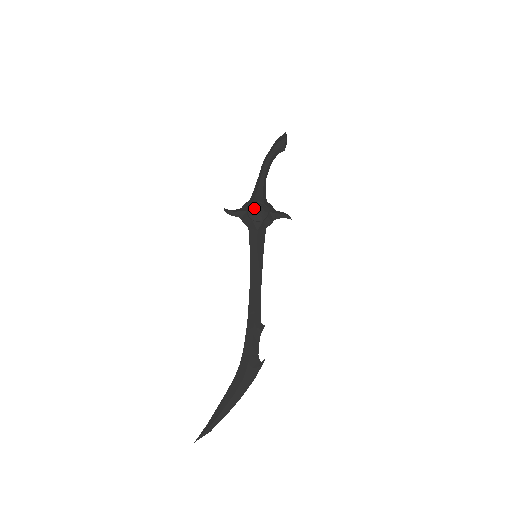
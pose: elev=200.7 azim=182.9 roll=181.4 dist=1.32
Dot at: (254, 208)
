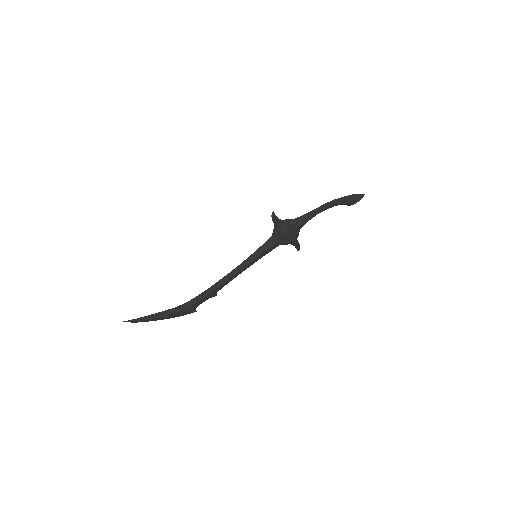
Dot at: (288, 231)
